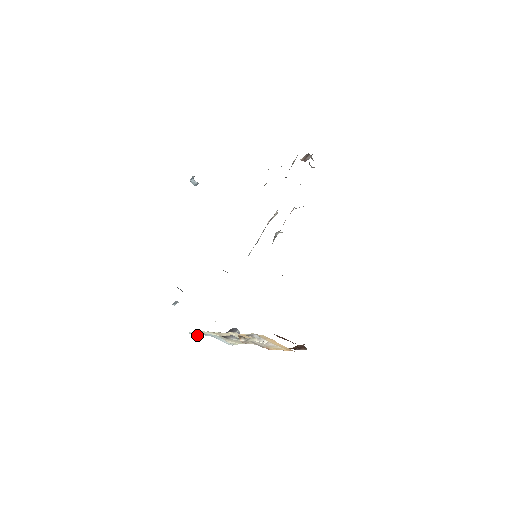
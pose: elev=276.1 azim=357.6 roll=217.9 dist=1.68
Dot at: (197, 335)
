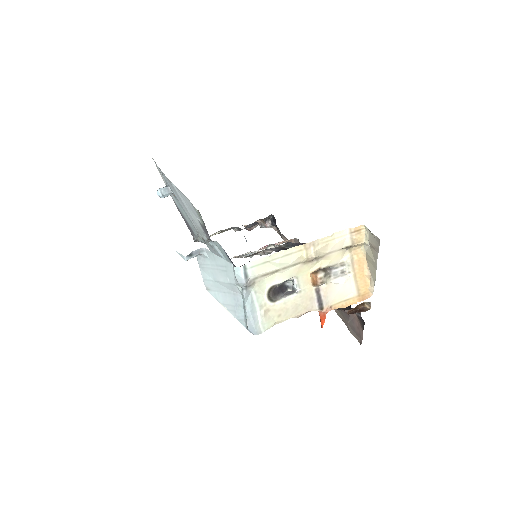
Dot at: (248, 278)
